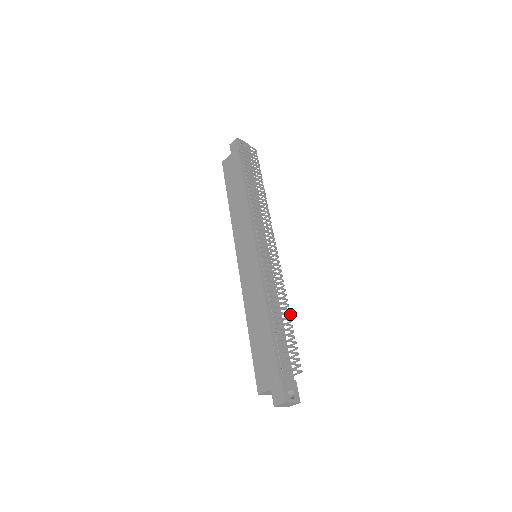
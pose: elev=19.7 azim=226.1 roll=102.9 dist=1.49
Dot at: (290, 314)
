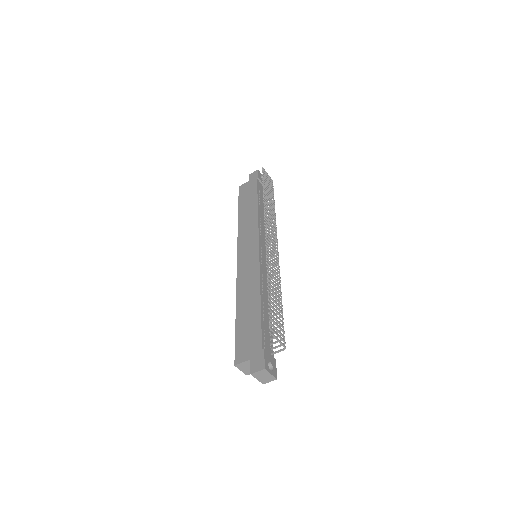
Dot at: occluded
